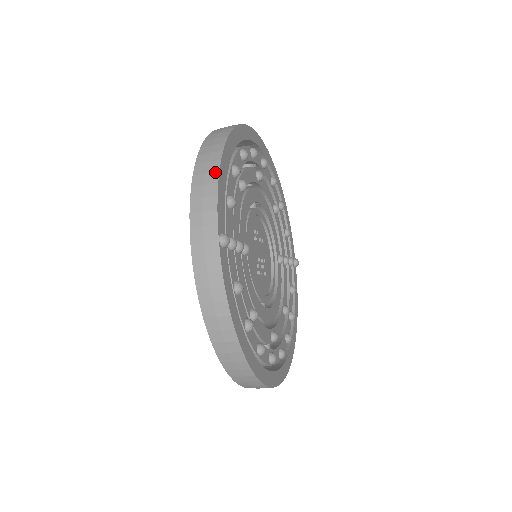
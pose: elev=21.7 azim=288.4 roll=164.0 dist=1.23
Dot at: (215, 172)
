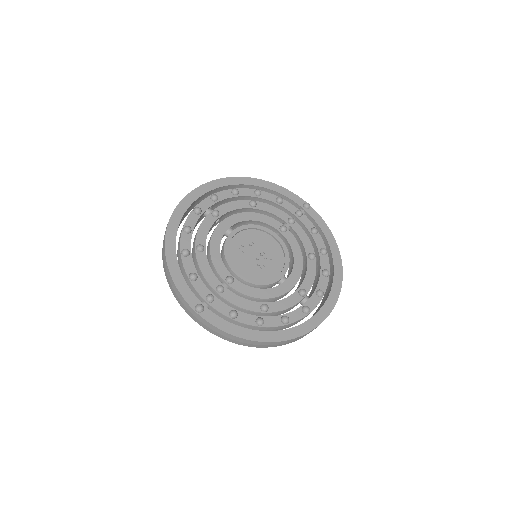
Dot at: (170, 277)
